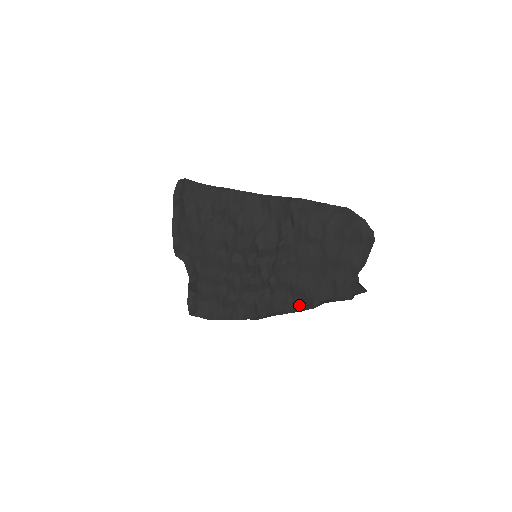
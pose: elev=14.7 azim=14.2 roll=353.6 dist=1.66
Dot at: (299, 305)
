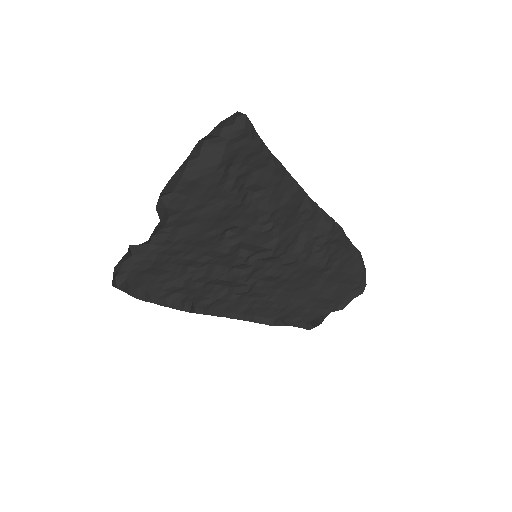
Dot at: (253, 314)
